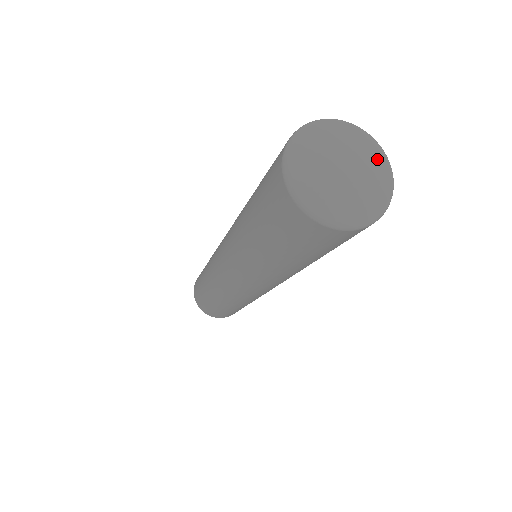
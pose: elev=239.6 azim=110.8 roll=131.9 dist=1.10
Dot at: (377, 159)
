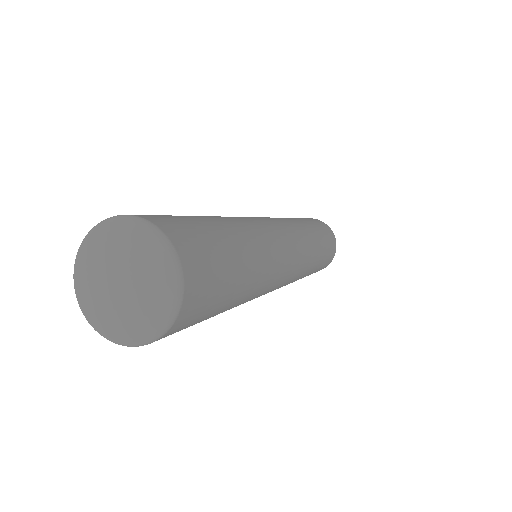
Dot at: (147, 250)
